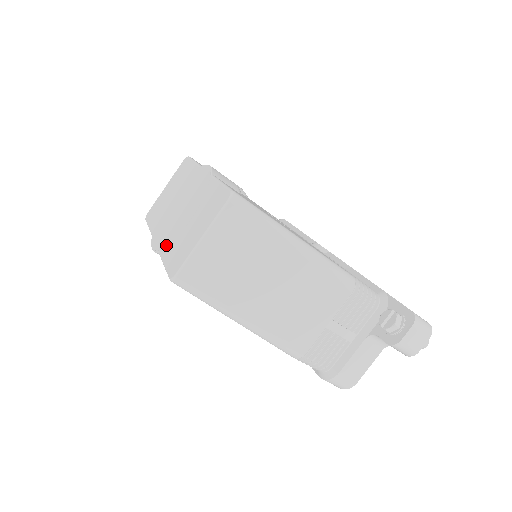
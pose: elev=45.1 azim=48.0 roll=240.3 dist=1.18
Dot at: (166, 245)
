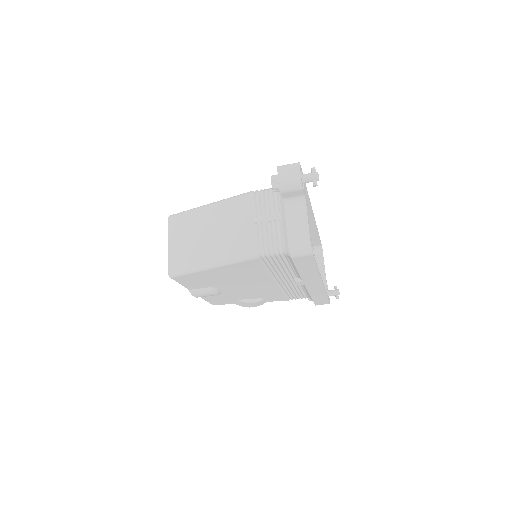
Dot at: occluded
